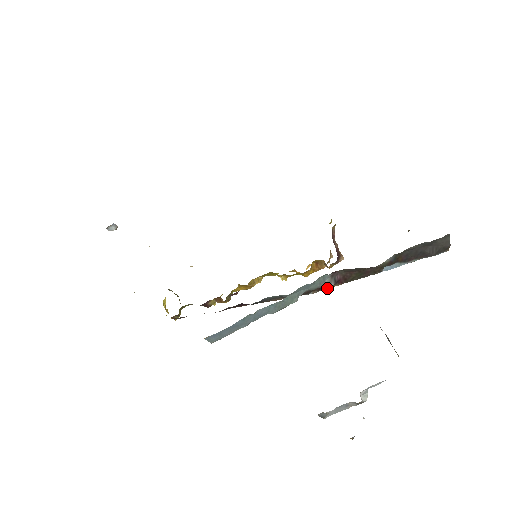
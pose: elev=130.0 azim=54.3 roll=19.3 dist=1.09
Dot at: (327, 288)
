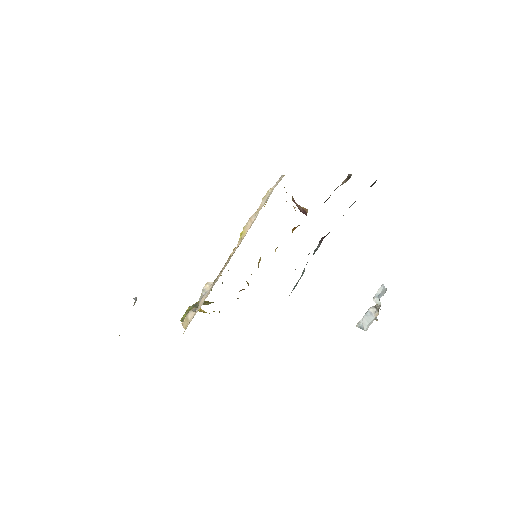
Dot at: occluded
